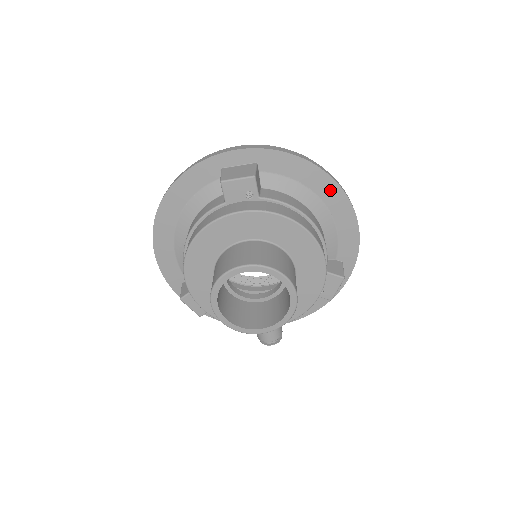
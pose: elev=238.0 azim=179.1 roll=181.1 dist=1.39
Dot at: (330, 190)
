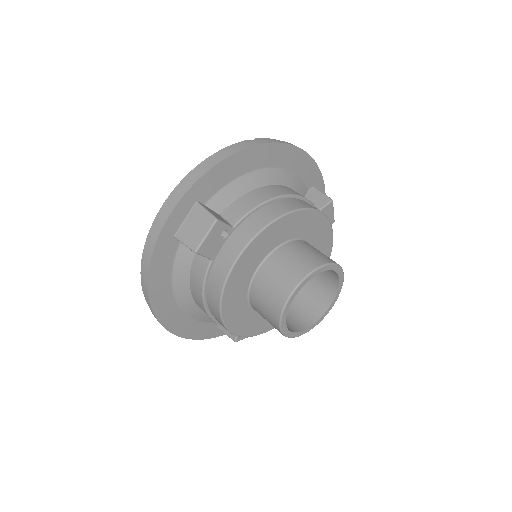
Dot at: (267, 154)
